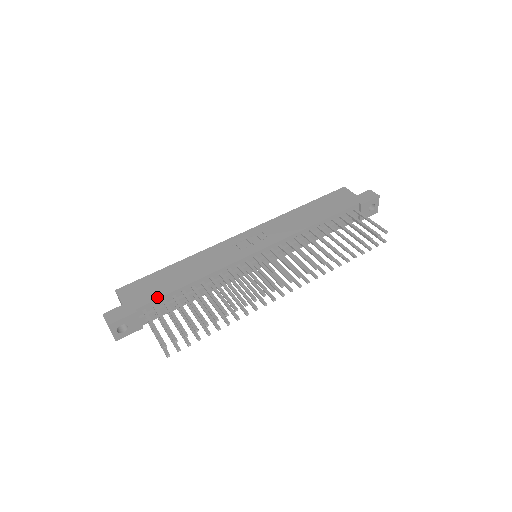
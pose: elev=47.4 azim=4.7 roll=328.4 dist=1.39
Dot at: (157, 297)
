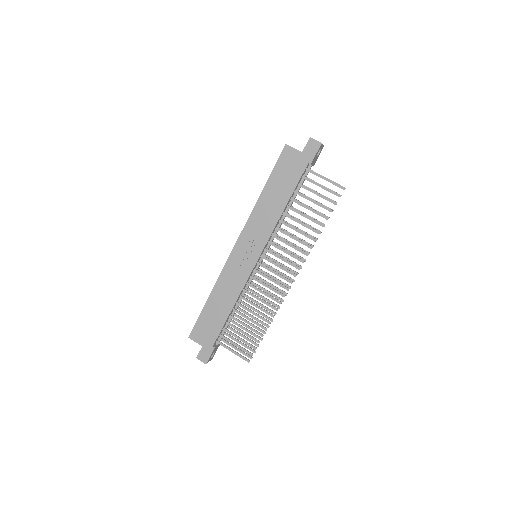
Dot at: (219, 332)
